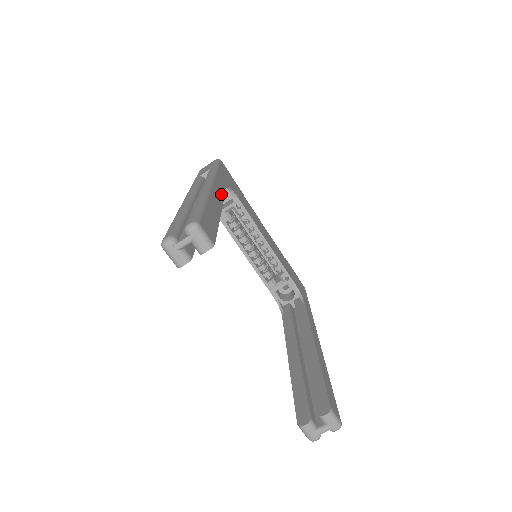
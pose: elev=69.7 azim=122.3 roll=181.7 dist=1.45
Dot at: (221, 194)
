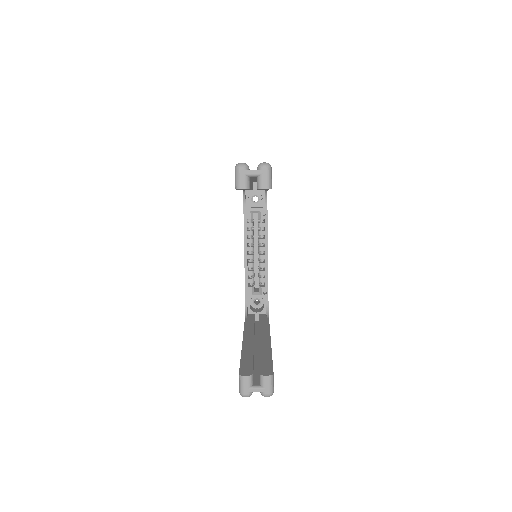
Dot at: occluded
